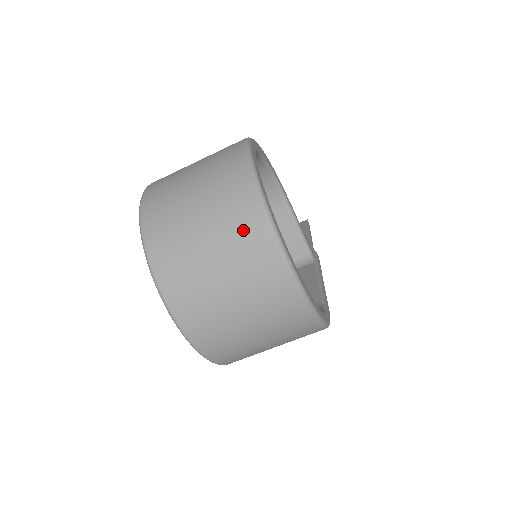
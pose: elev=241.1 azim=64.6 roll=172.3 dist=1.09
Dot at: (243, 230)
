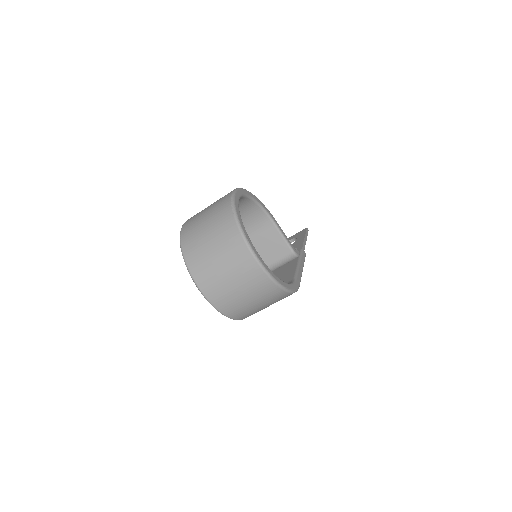
Dot at: (230, 242)
